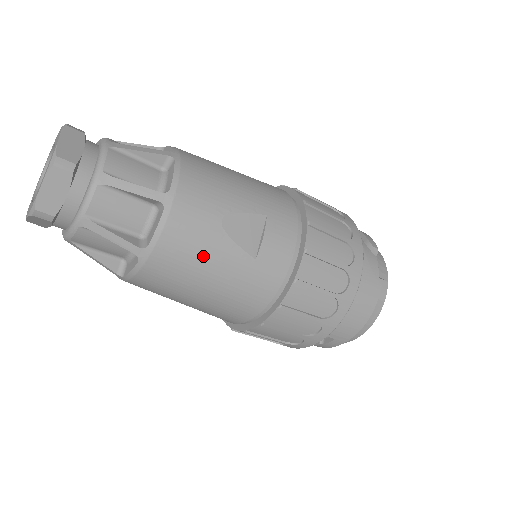
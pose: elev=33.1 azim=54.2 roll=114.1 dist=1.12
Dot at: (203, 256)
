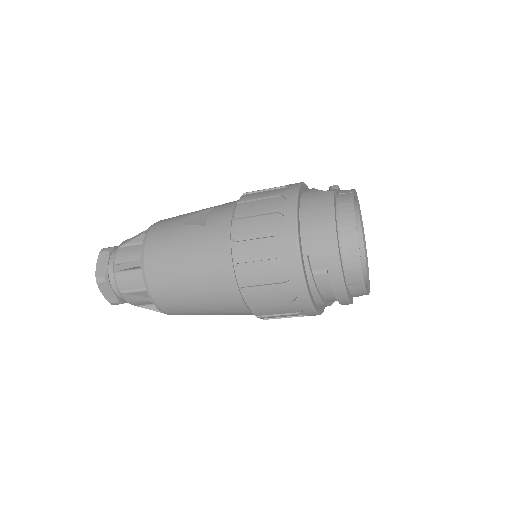
Dot at: (172, 242)
